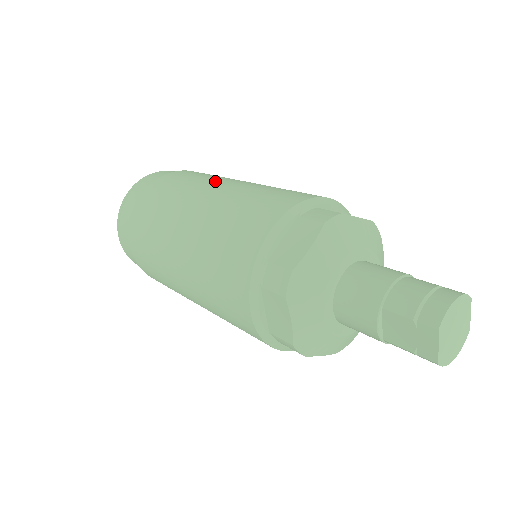
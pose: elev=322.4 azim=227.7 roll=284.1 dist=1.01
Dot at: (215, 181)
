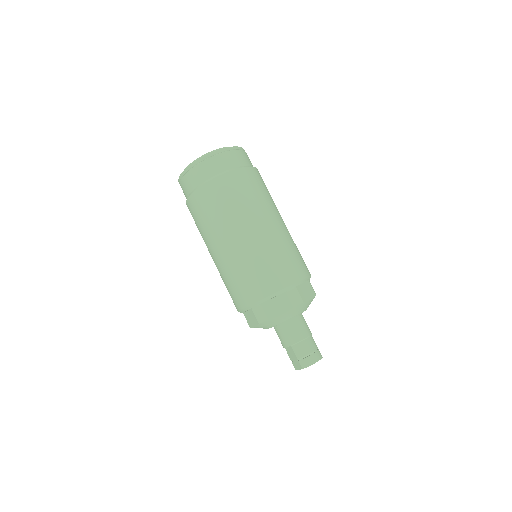
Dot at: (259, 215)
